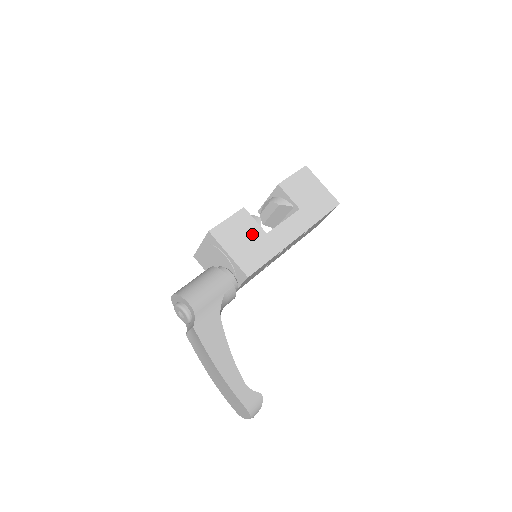
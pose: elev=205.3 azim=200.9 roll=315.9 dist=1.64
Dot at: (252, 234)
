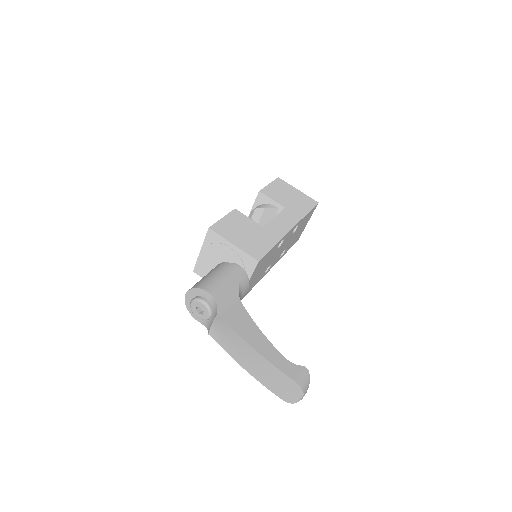
Dot at: (250, 228)
